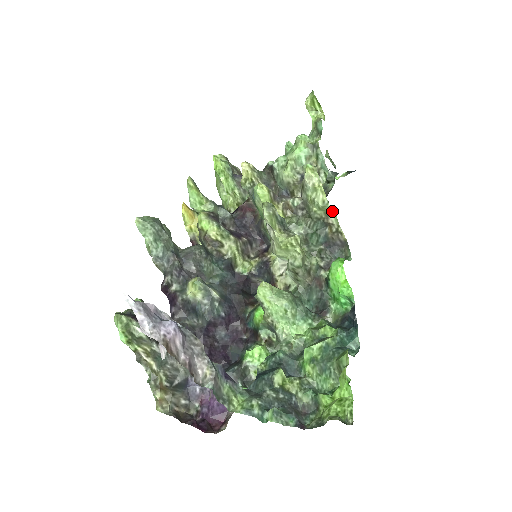
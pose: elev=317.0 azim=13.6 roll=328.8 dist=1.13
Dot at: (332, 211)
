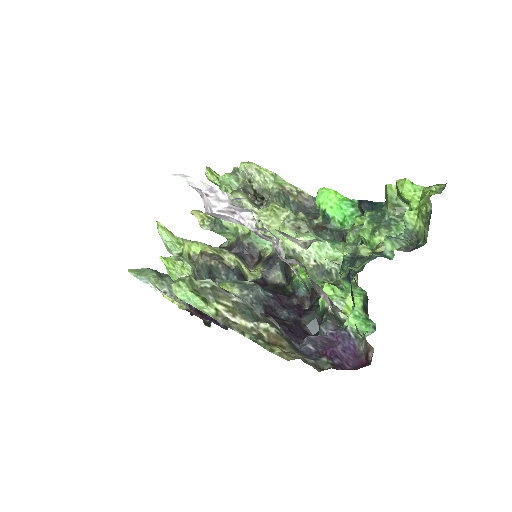
Dot at: (283, 181)
